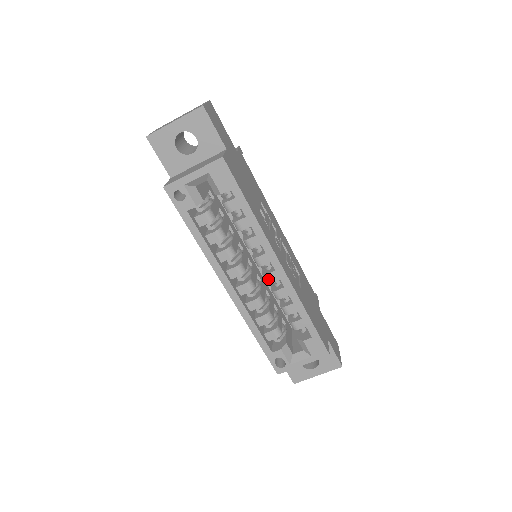
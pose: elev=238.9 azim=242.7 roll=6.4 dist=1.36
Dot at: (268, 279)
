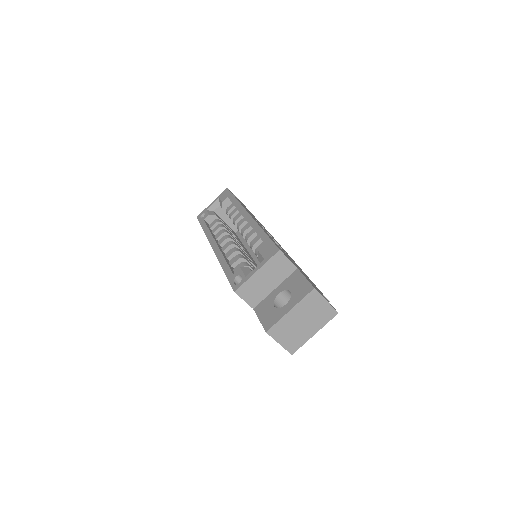
Dot at: (242, 231)
